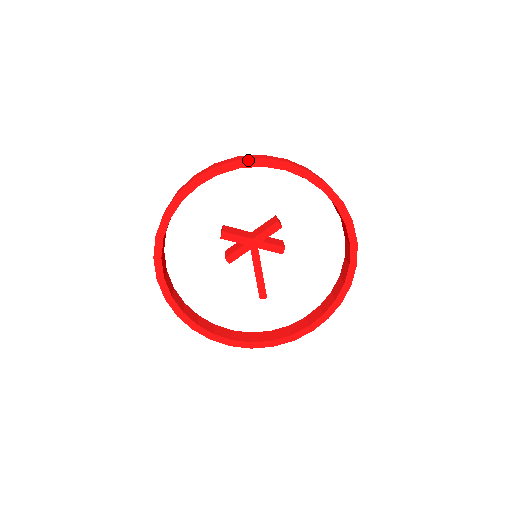
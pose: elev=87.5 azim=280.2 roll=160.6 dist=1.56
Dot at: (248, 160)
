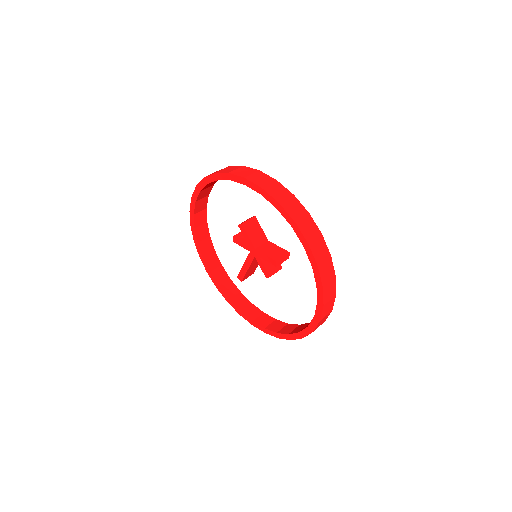
Dot at: (285, 211)
